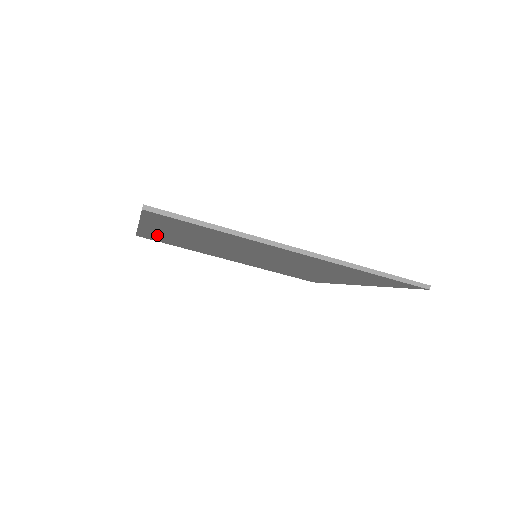
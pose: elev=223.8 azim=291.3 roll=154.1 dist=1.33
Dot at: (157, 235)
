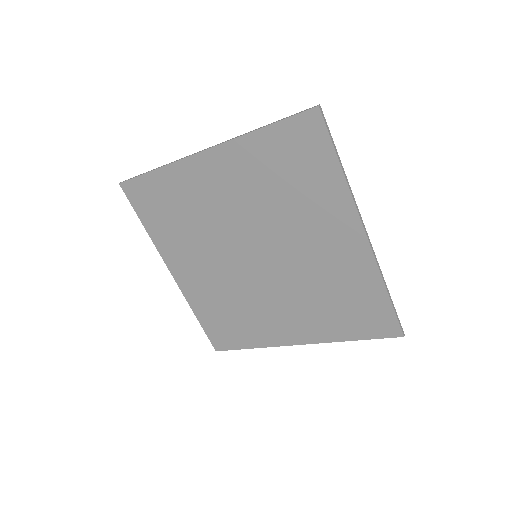
Dot at: (181, 182)
